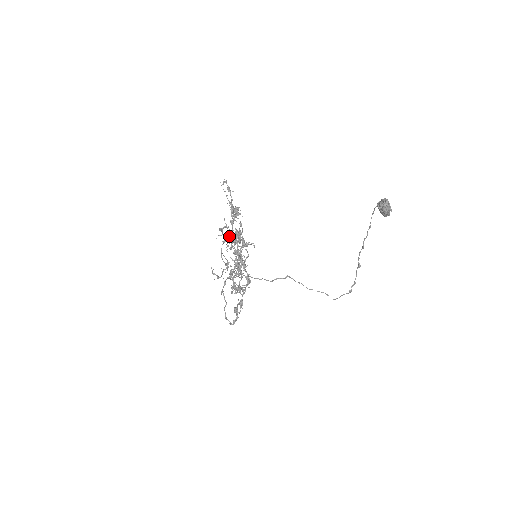
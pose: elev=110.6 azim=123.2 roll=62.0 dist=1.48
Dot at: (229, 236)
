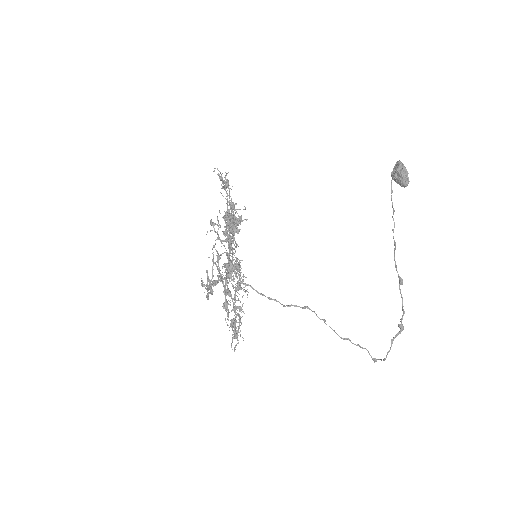
Dot at: occluded
